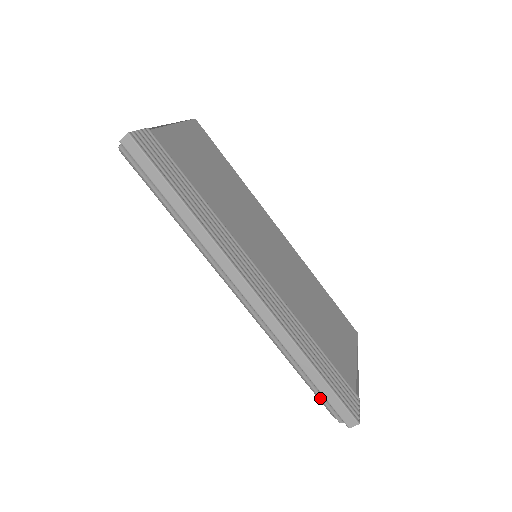
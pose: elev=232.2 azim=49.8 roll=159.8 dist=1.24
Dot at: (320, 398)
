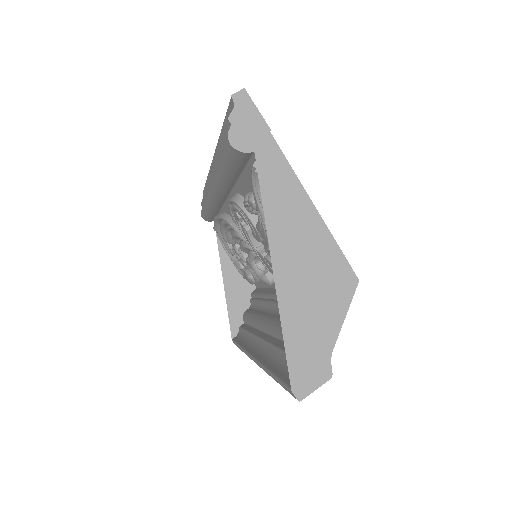
Dot at: (223, 133)
